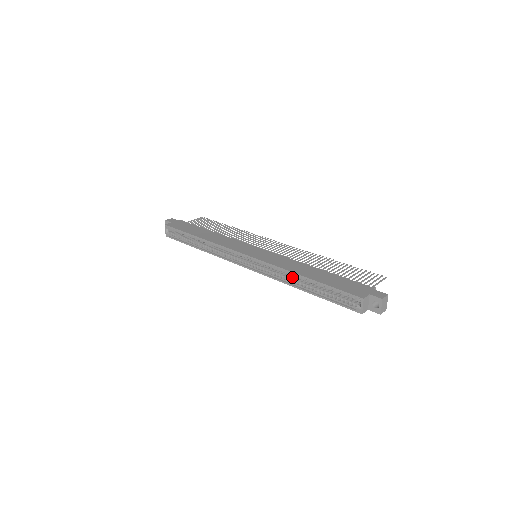
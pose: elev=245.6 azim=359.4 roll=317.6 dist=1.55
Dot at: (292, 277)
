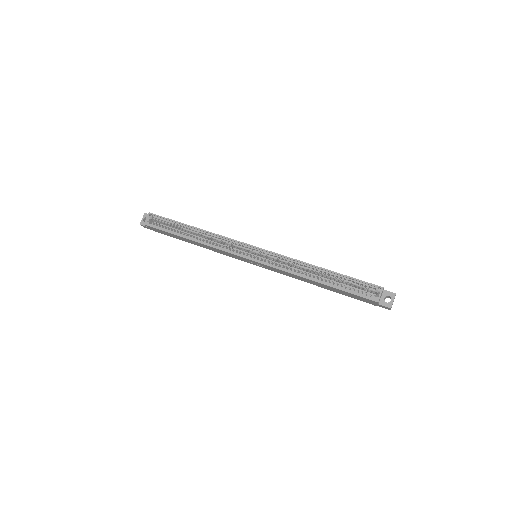
Dot at: occluded
